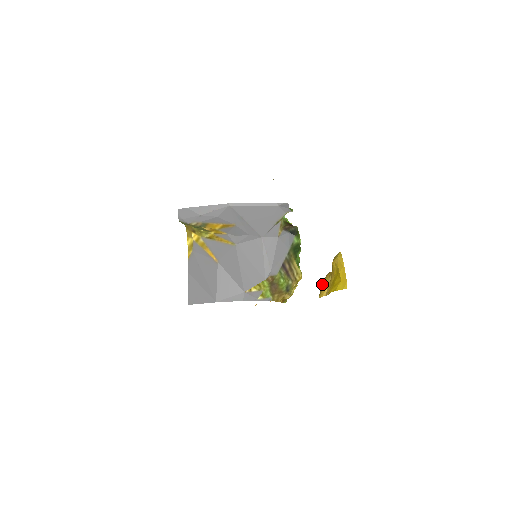
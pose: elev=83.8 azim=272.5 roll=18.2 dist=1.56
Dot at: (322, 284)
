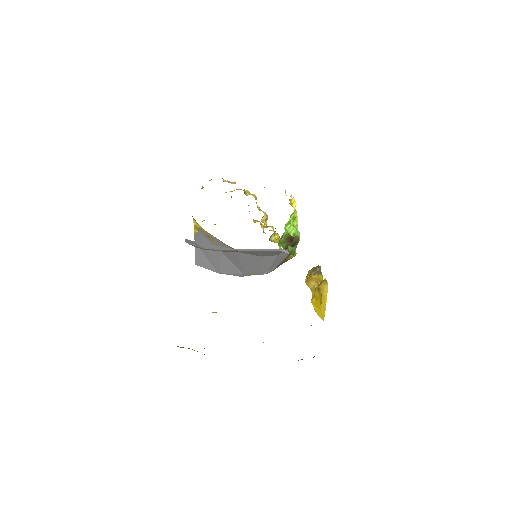
Dot at: (310, 276)
